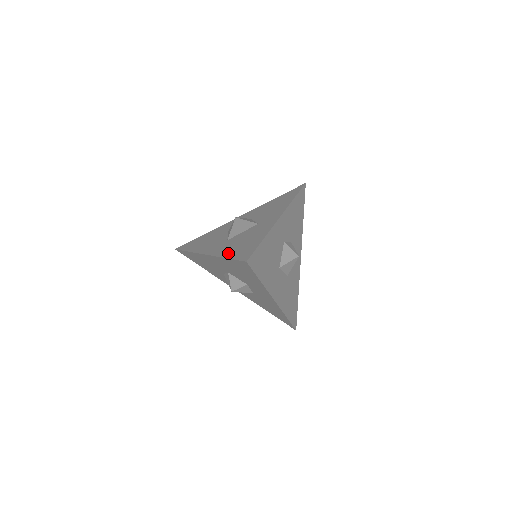
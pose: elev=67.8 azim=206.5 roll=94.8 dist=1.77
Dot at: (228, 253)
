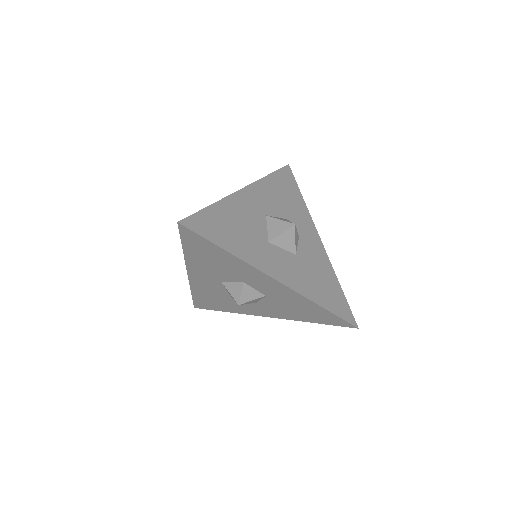
Dot at: occluded
